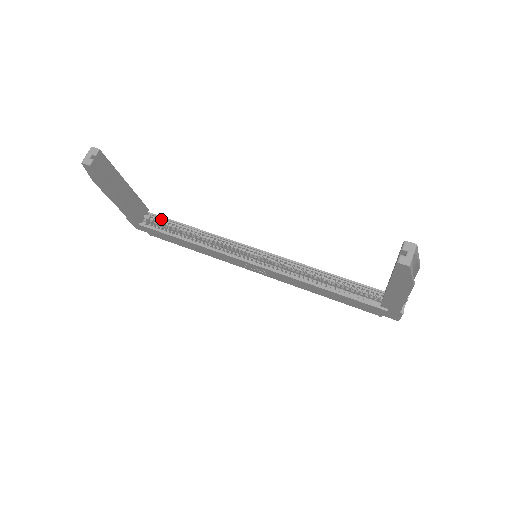
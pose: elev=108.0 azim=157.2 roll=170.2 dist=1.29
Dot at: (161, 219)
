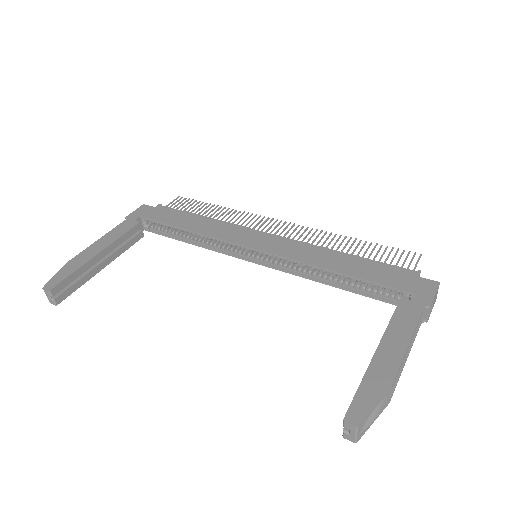
Dot at: (156, 222)
